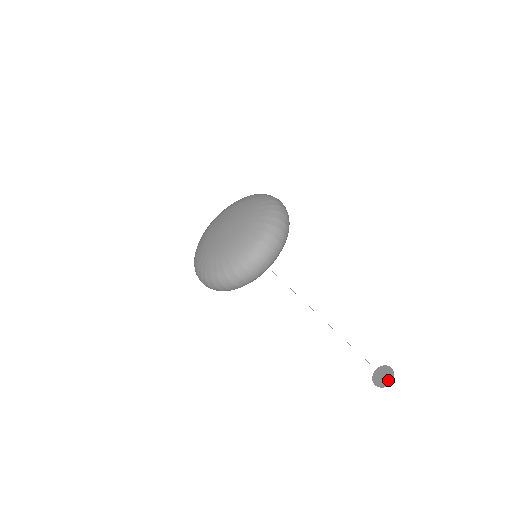
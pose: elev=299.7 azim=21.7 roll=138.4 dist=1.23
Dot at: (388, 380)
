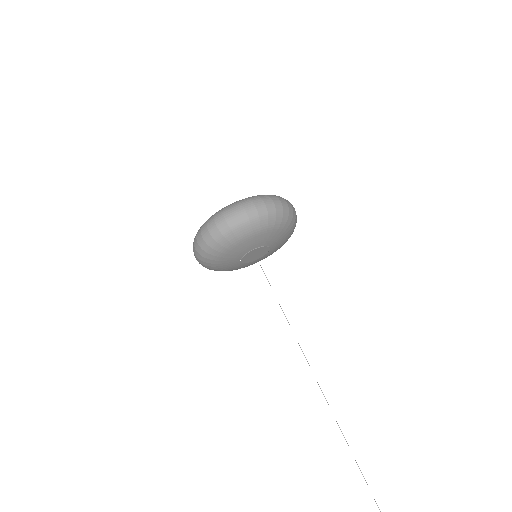
Dot at: out of frame
